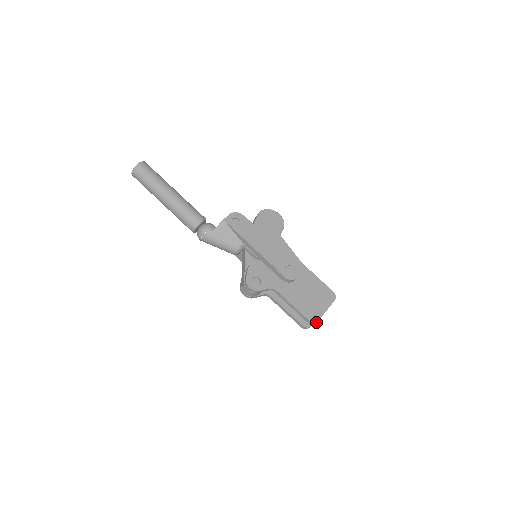
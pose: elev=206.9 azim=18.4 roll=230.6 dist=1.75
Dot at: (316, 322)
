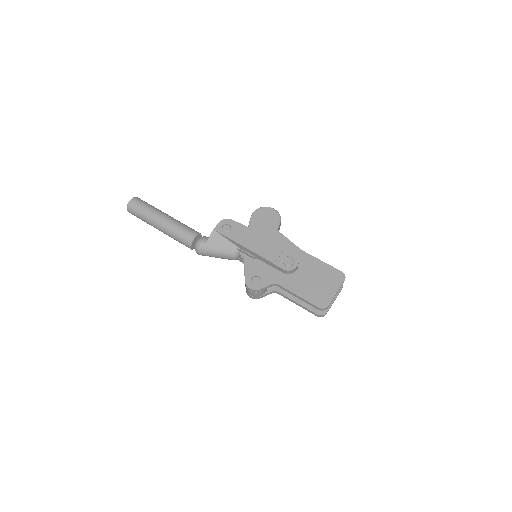
Dot at: (326, 307)
